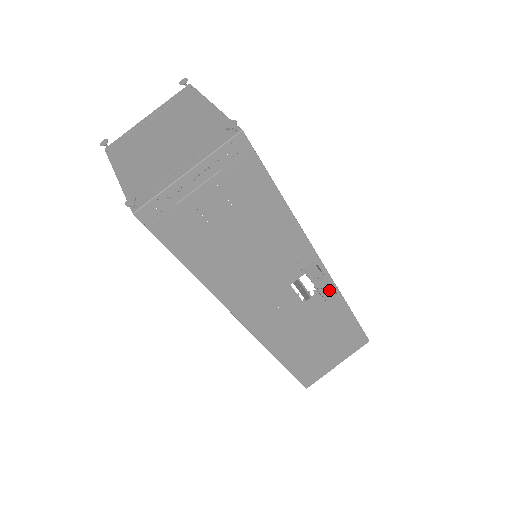
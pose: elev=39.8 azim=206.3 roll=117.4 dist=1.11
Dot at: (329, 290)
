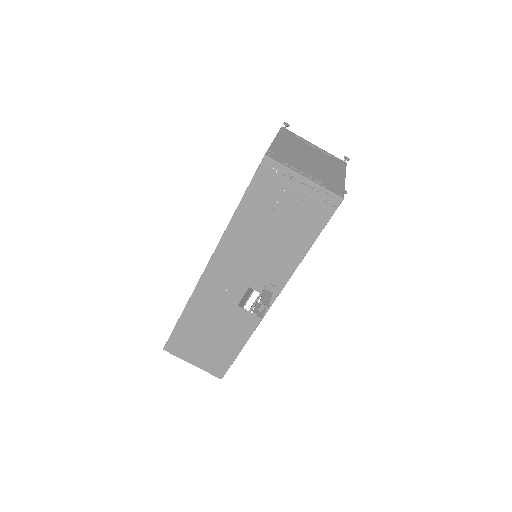
Dot at: (261, 312)
